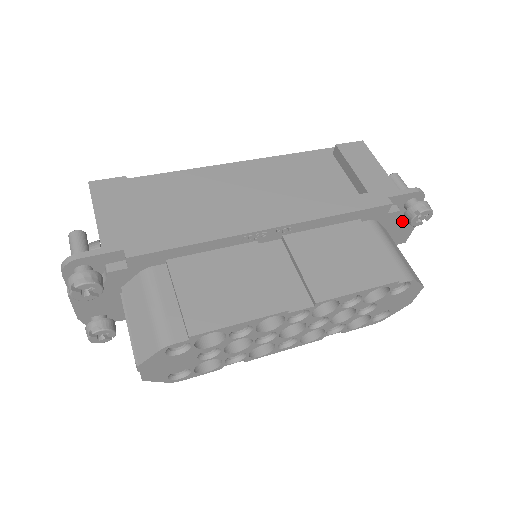
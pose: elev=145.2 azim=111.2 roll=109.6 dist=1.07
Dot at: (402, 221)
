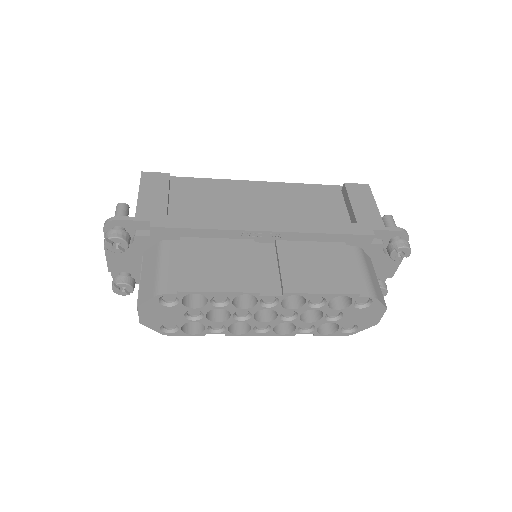
Dot at: (386, 255)
